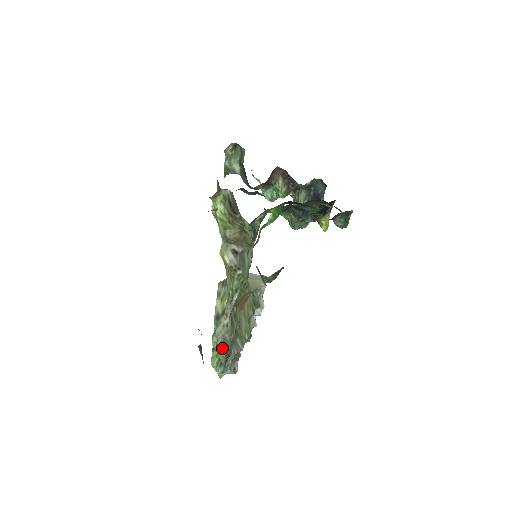
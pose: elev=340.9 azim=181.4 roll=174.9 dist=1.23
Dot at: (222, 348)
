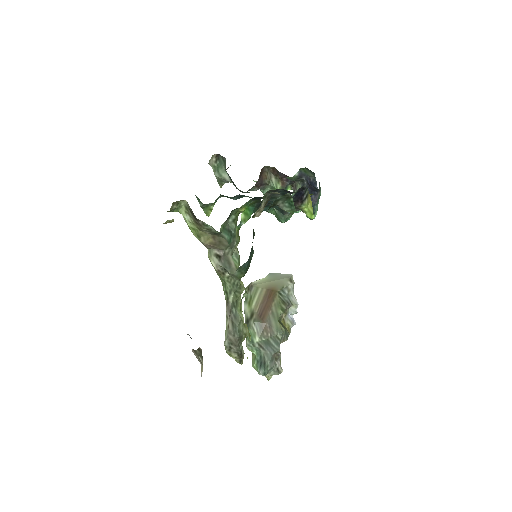
Dot at: (231, 349)
